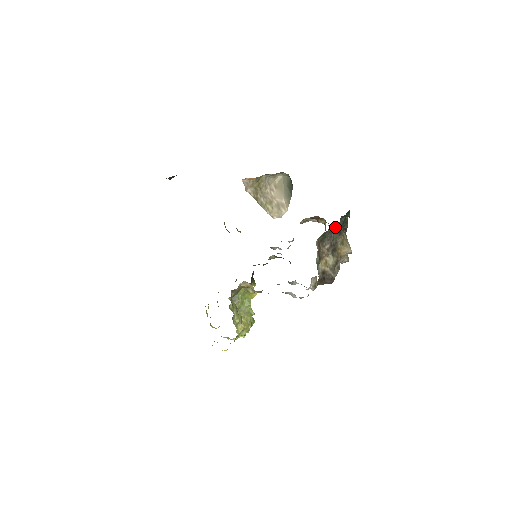
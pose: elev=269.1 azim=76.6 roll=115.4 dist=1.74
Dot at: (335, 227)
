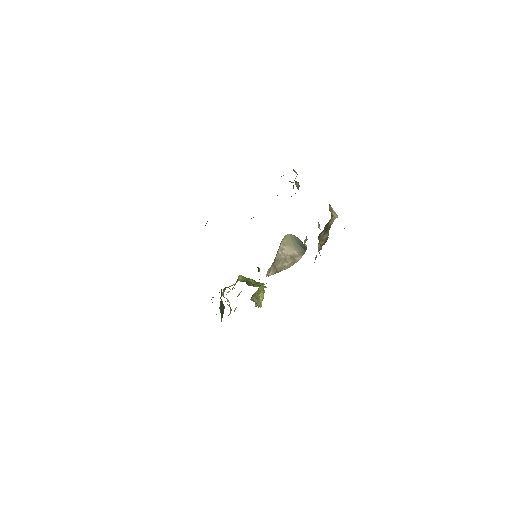
Dot at: (329, 221)
